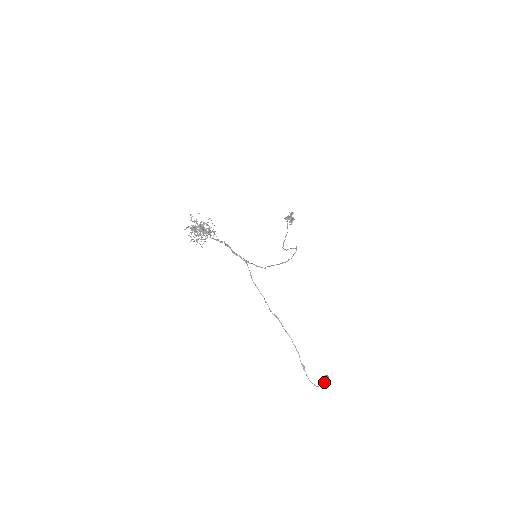
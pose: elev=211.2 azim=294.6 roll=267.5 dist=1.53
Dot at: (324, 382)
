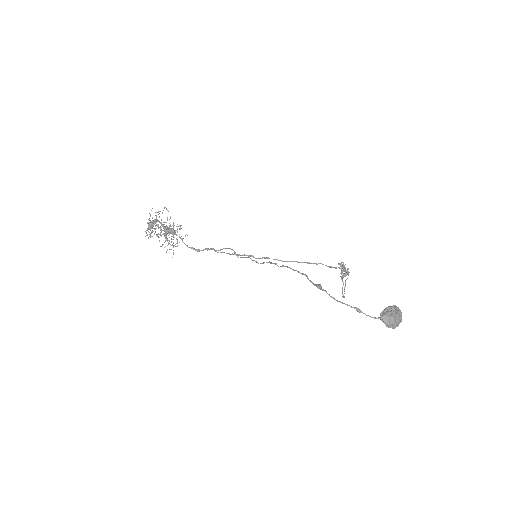
Dot at: (386, 312)
